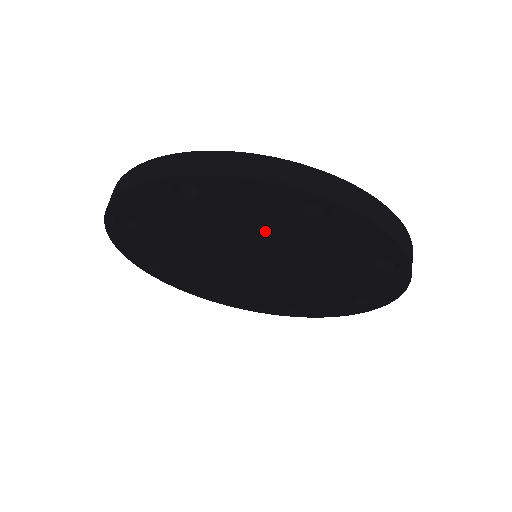
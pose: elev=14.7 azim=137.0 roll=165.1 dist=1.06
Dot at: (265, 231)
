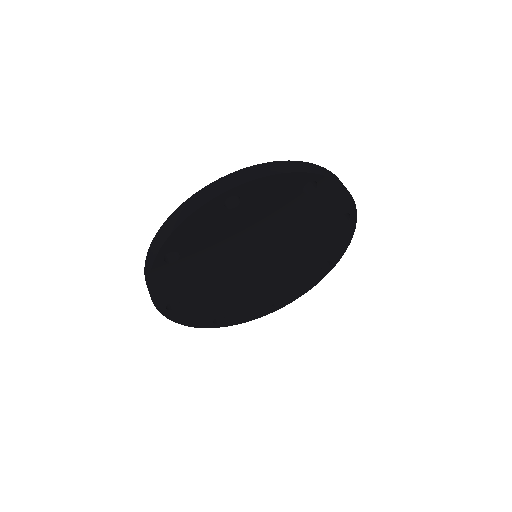
Dot at: (231, 237)
